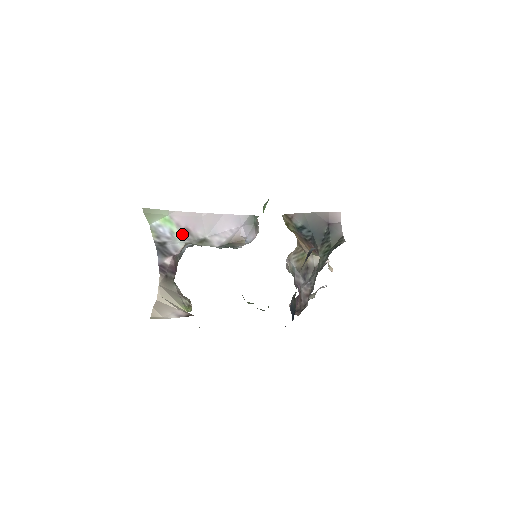
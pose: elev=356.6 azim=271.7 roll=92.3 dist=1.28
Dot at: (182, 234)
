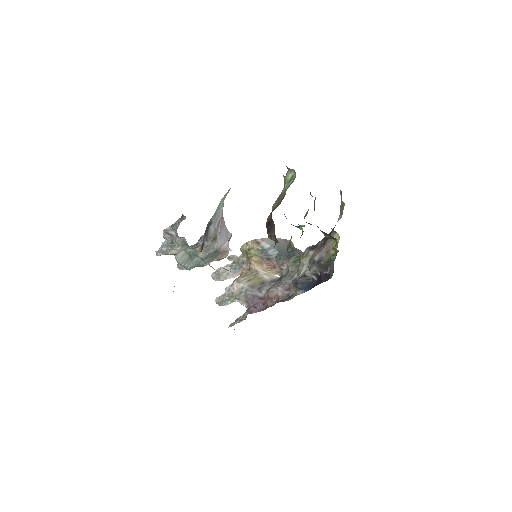
Dot at: (216, 224)
